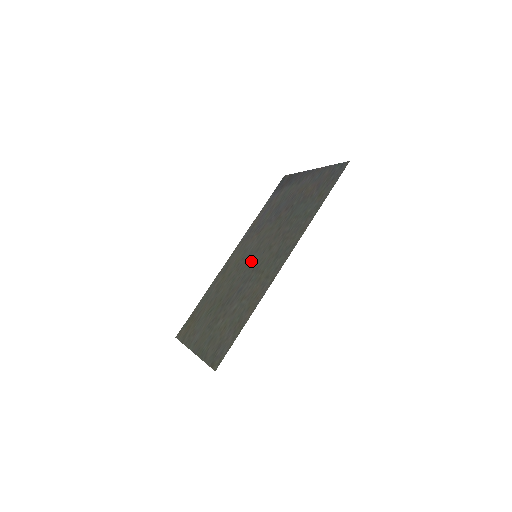
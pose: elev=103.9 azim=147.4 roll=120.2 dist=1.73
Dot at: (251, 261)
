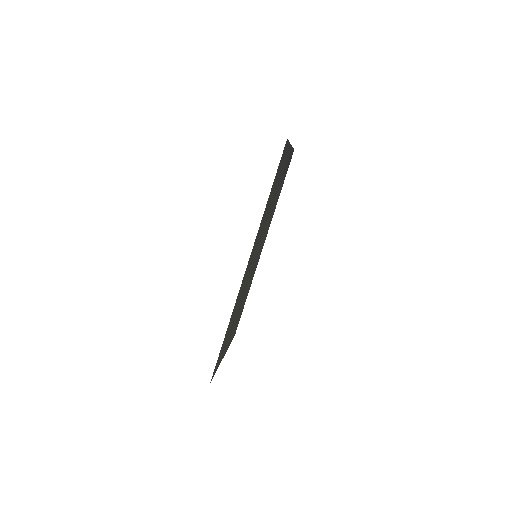
Dot at: occluded
